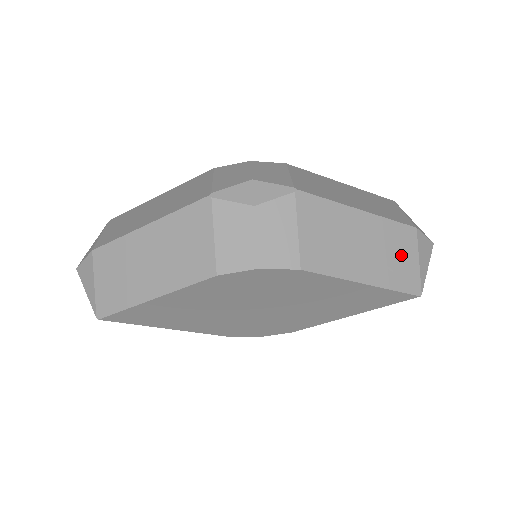
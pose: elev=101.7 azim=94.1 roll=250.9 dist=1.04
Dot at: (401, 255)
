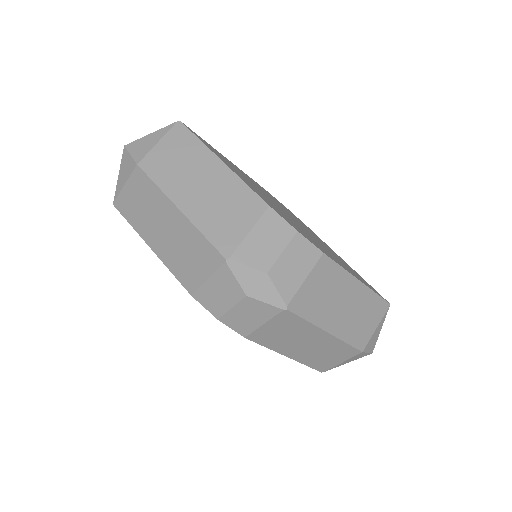
Dot at: (332, 356)
